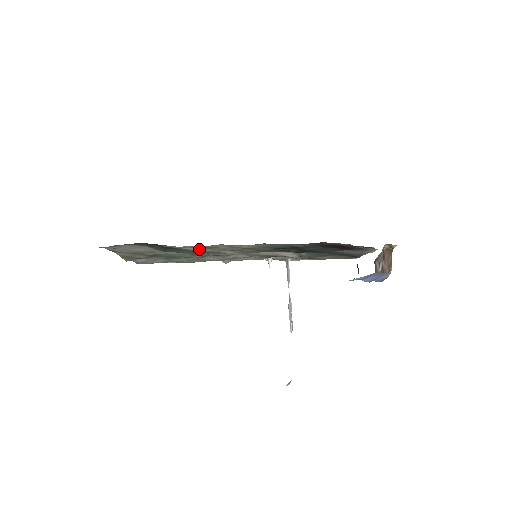
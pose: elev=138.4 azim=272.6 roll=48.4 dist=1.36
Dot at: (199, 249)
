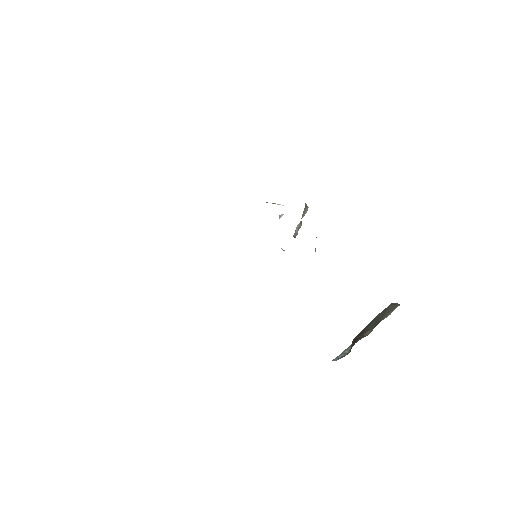
Dot at: occluded
